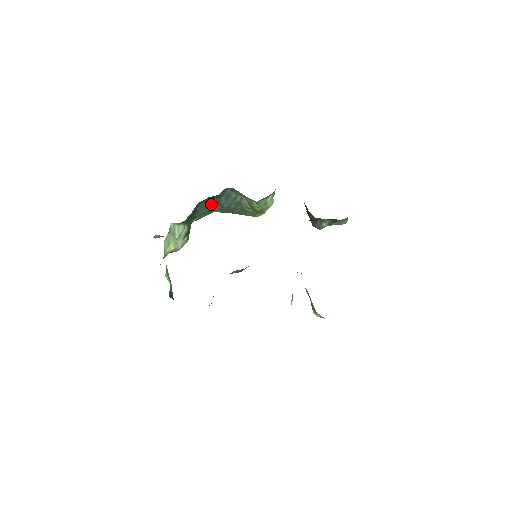
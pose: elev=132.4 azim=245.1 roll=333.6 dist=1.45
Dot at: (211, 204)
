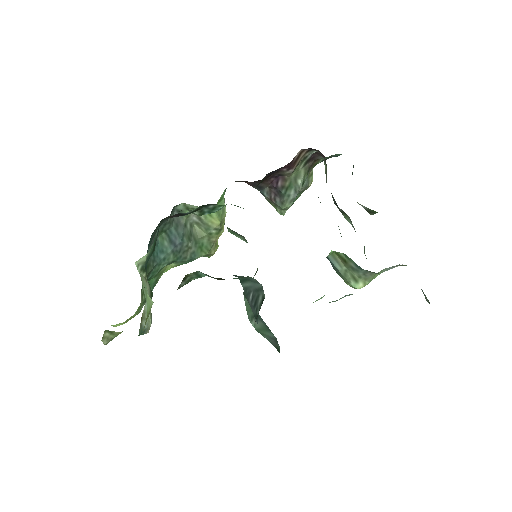
Dot at: (161, 246)
